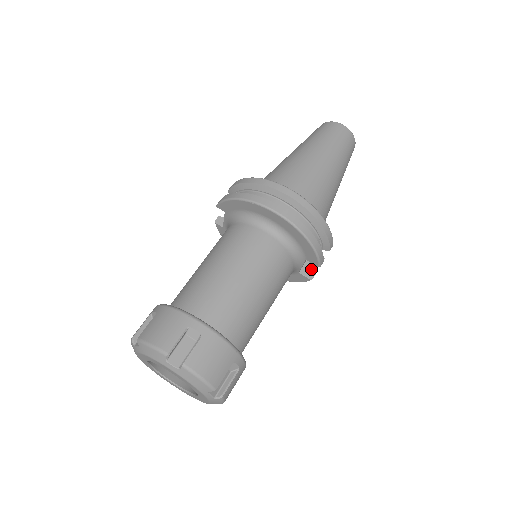
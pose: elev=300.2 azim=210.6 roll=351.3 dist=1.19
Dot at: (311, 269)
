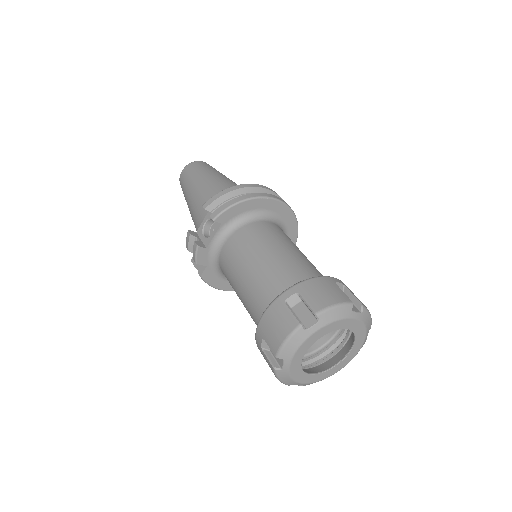
Dot at: occluded
